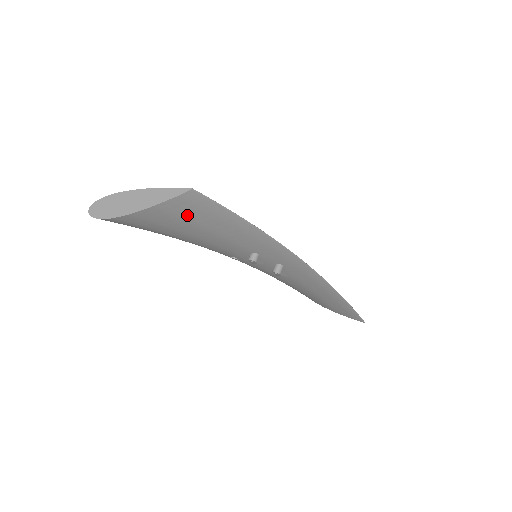
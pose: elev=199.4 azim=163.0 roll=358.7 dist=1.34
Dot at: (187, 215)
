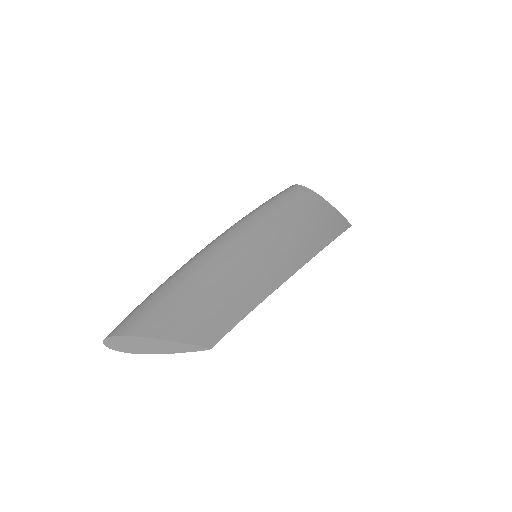
Dot at: occluded
